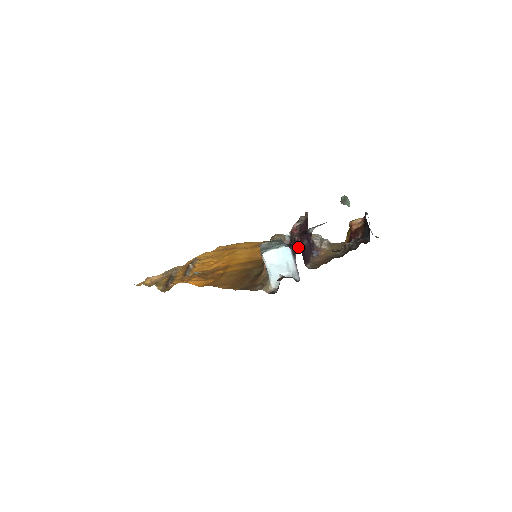
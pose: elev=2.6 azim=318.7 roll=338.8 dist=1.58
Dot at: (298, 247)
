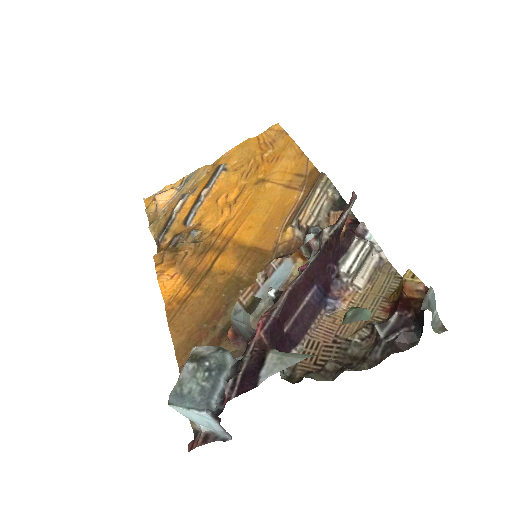
Dot at: occluded
